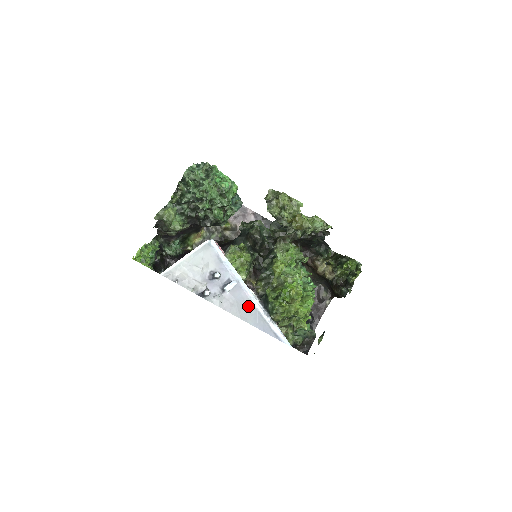
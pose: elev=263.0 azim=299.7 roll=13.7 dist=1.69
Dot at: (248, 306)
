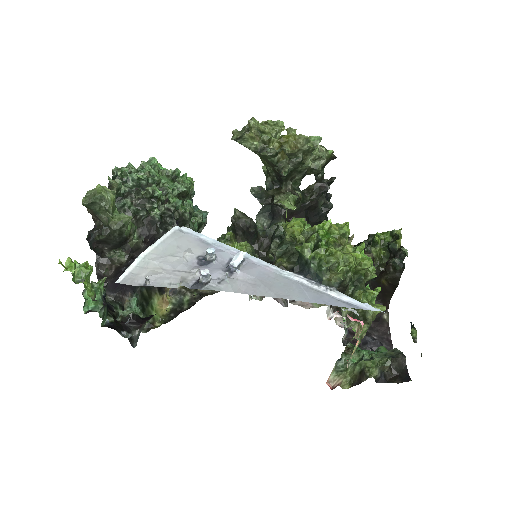
Dot at: (280, 281)
